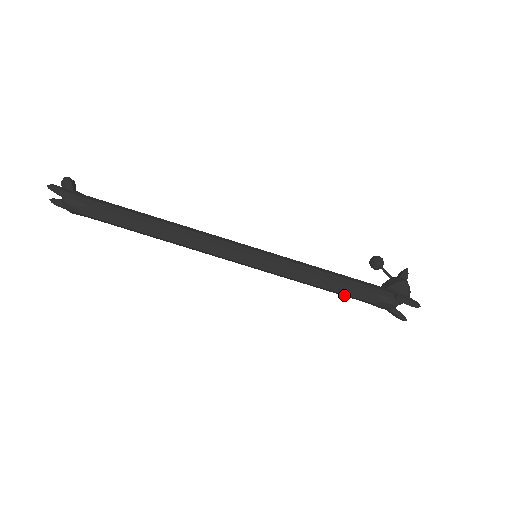
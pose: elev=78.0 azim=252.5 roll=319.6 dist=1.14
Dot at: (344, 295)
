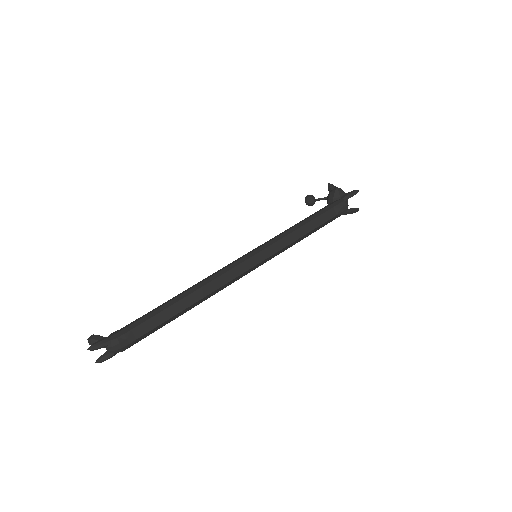
Dot at: (320, 227)
